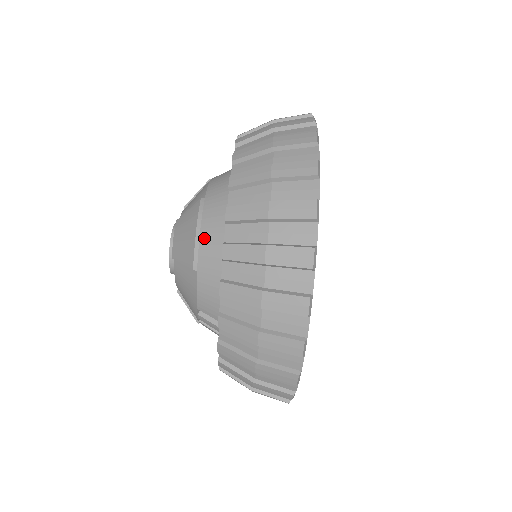
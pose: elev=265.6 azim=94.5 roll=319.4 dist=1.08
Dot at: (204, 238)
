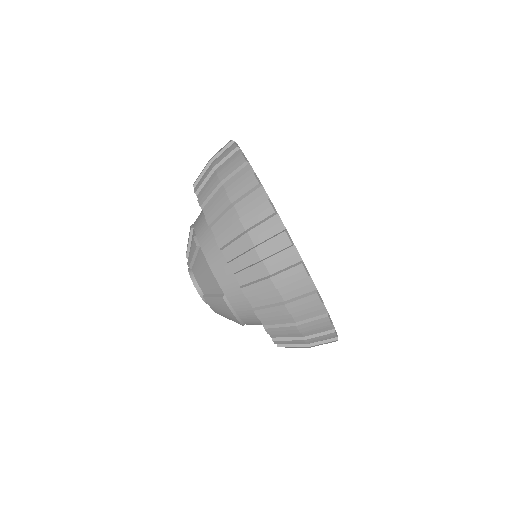
Dot at: (243, 317)
